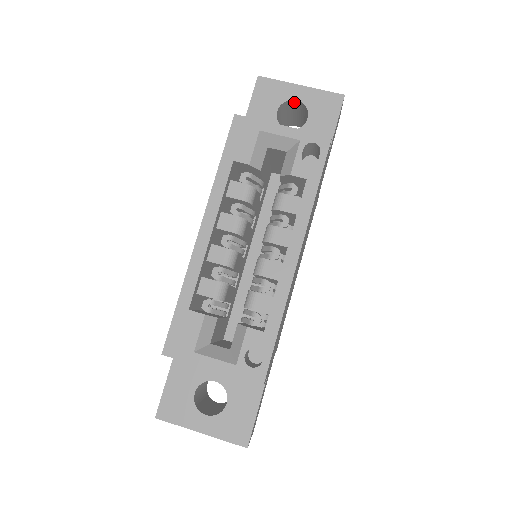
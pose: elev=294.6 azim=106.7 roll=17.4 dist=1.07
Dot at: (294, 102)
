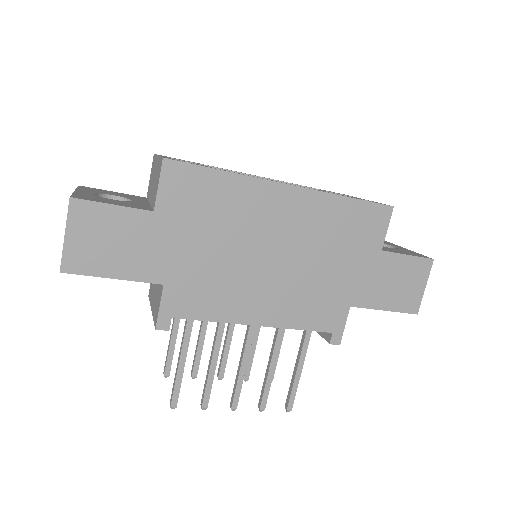
Dot at: occluded
